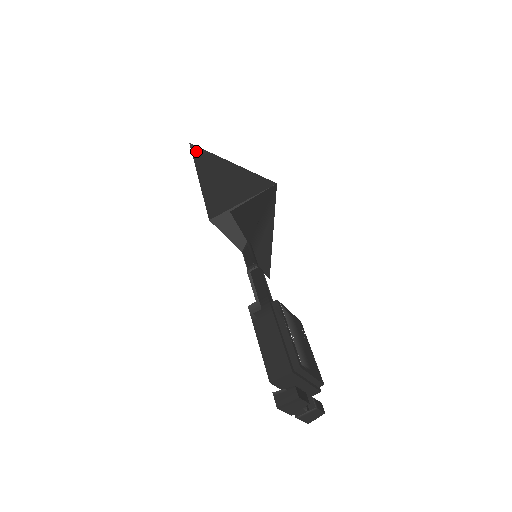
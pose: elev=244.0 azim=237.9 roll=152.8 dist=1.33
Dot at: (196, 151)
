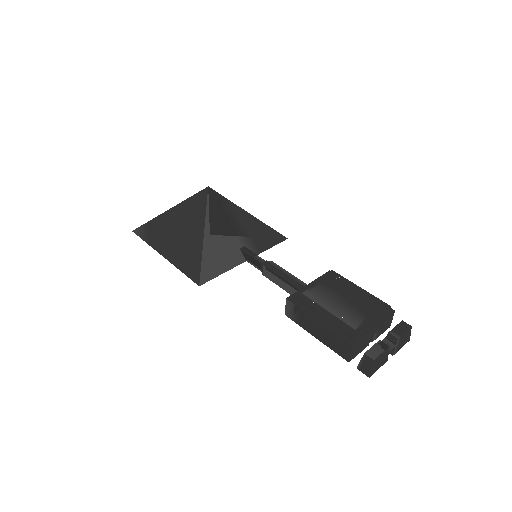
Dot at: (142, 233)
